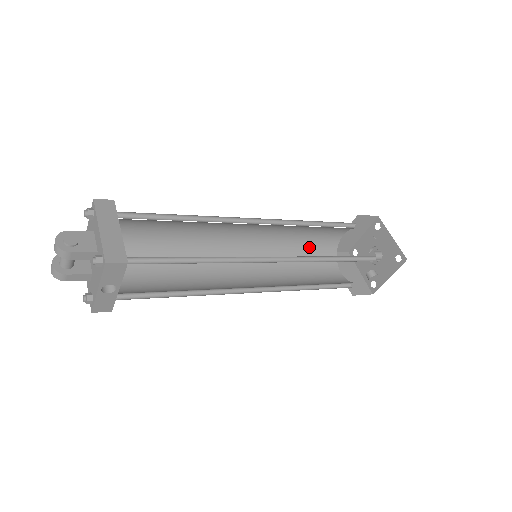
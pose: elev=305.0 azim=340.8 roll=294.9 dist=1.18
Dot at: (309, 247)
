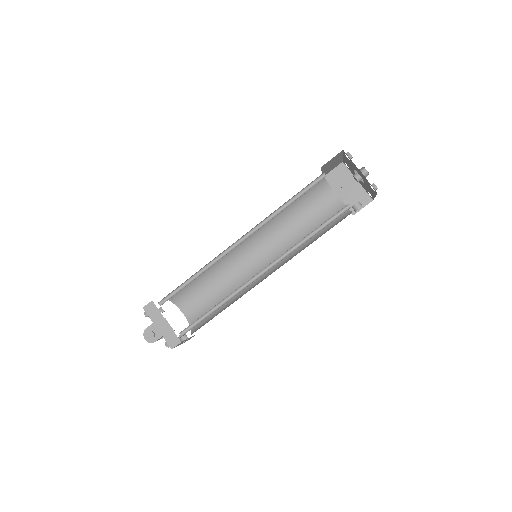
Dot at: (299, 199)
